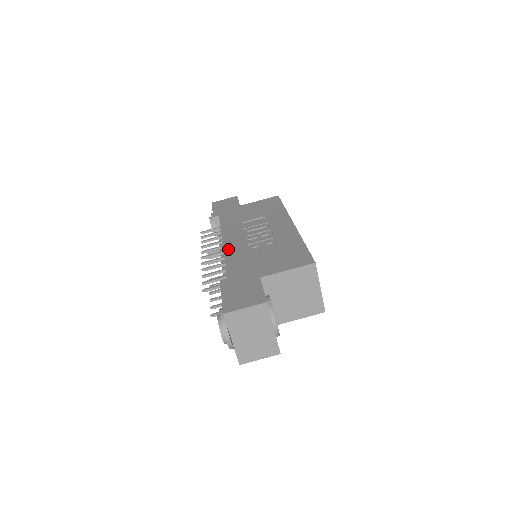
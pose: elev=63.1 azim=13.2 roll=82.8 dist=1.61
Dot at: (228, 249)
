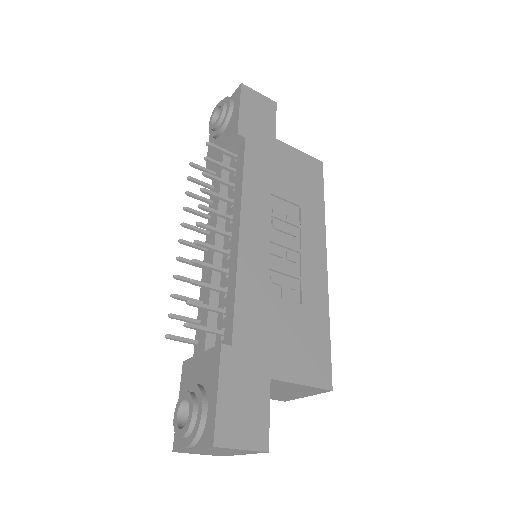
Dot at: (244, 259)
